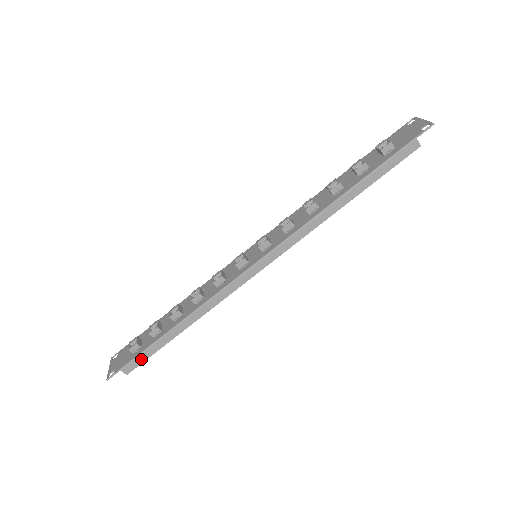
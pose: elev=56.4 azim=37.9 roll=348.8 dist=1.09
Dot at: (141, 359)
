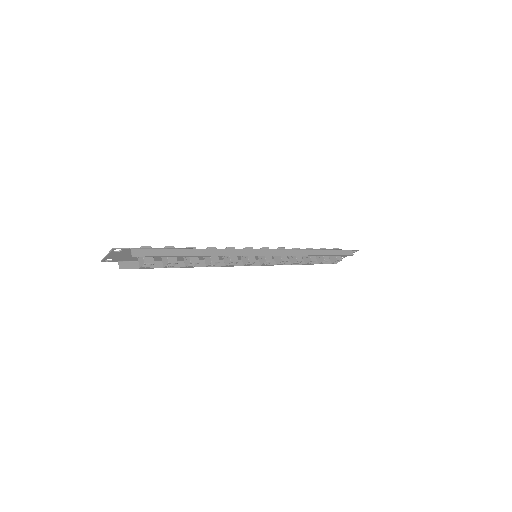
Dot at: (153, 253)
